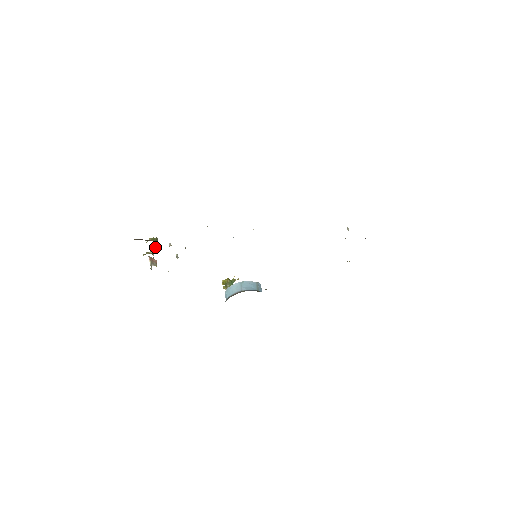
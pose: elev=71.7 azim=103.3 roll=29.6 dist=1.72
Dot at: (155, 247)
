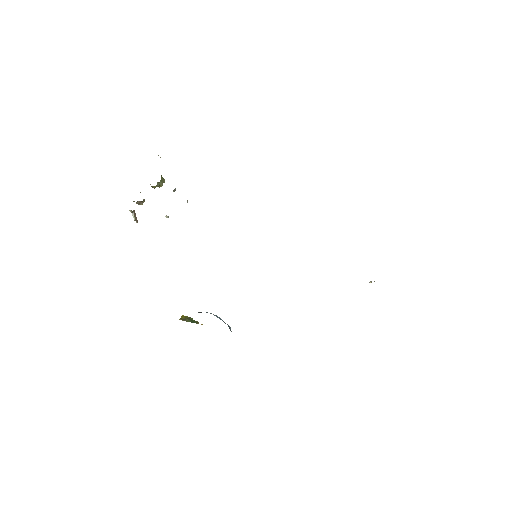
Dot at: (157, 184)
